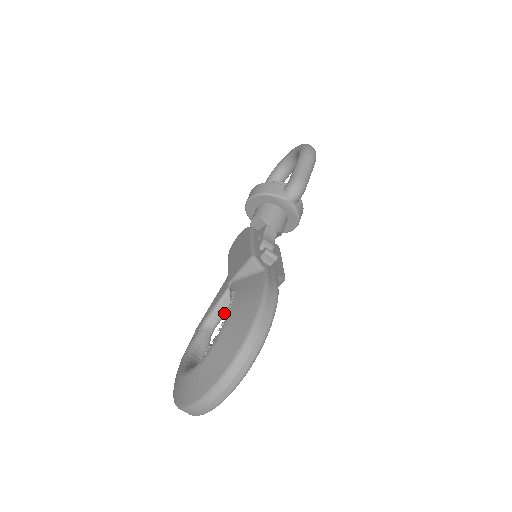
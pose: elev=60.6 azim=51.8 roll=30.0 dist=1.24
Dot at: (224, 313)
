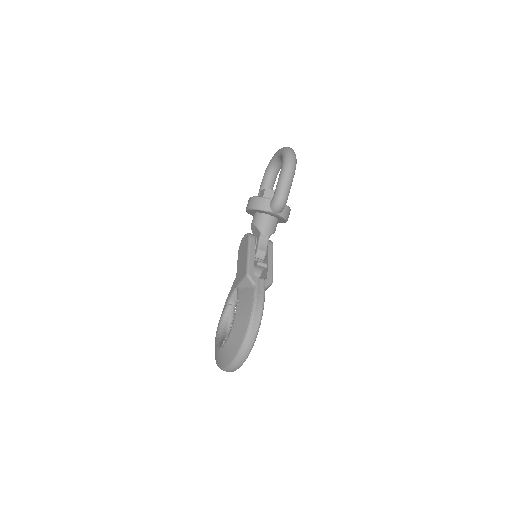
Dot at: occluded
